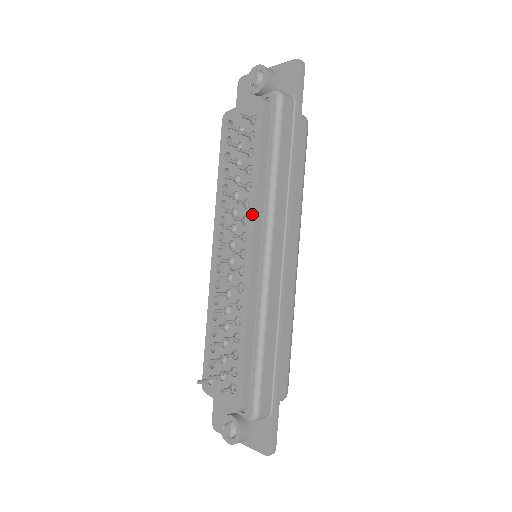
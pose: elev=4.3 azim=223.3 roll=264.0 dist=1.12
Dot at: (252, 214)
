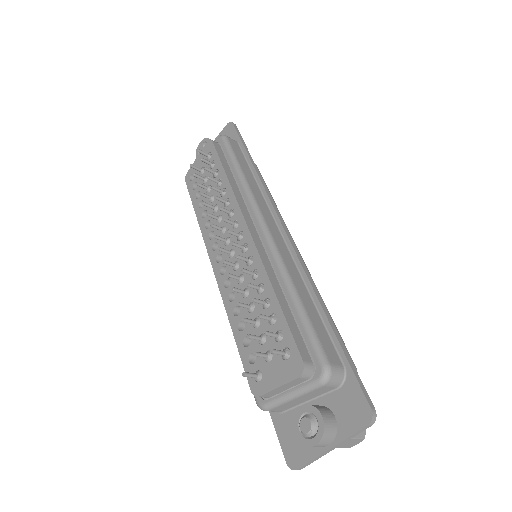
Dot at: (235, 203)
